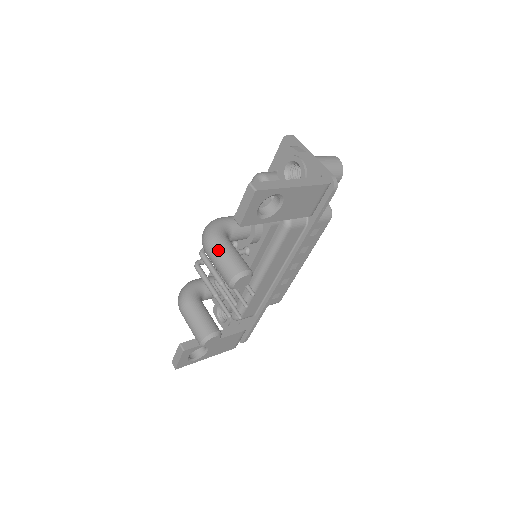
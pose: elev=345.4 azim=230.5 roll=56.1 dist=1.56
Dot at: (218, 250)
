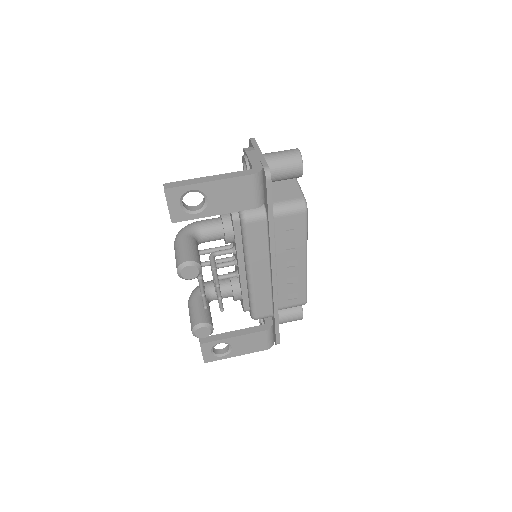
Dot at: (176, 247)
